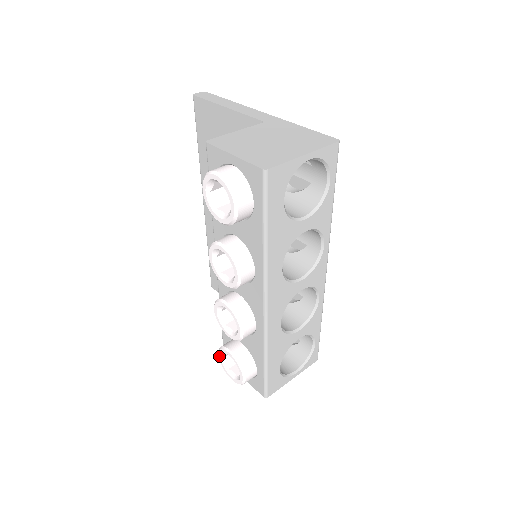
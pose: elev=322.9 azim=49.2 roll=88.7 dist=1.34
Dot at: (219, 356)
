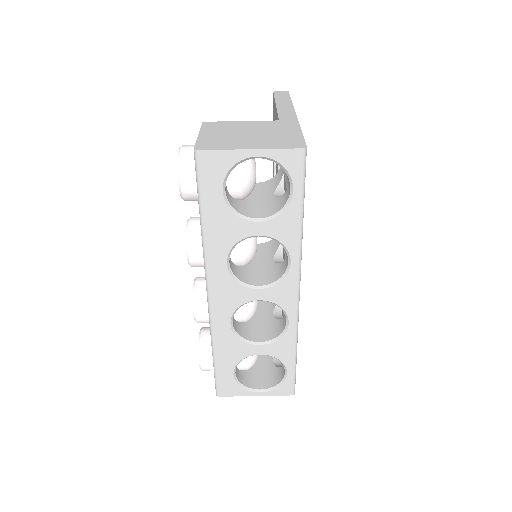
Dot at: occluded
